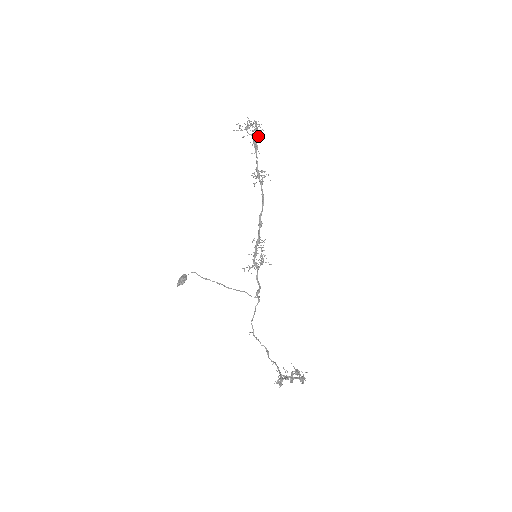
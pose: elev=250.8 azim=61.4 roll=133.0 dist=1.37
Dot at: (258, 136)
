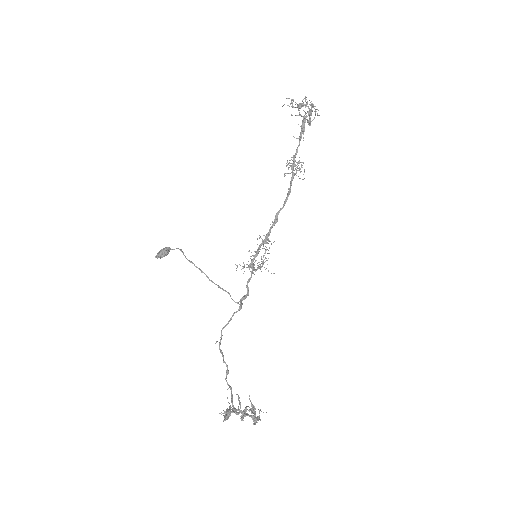
Dot at: (309, 119)
